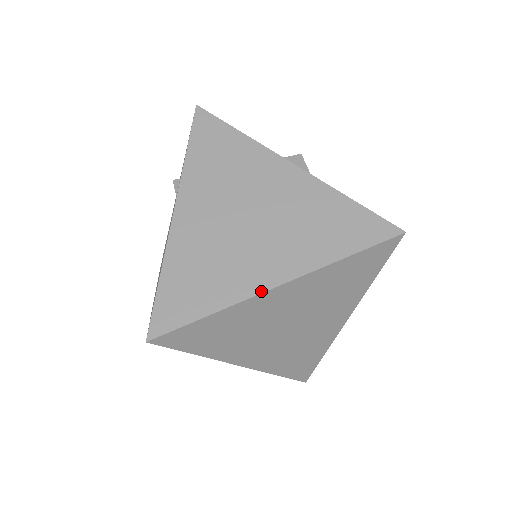
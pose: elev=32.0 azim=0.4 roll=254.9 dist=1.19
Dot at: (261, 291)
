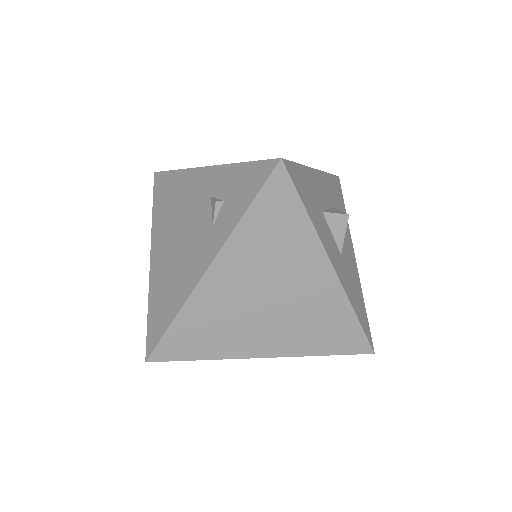
Dot at: (249, 357)
